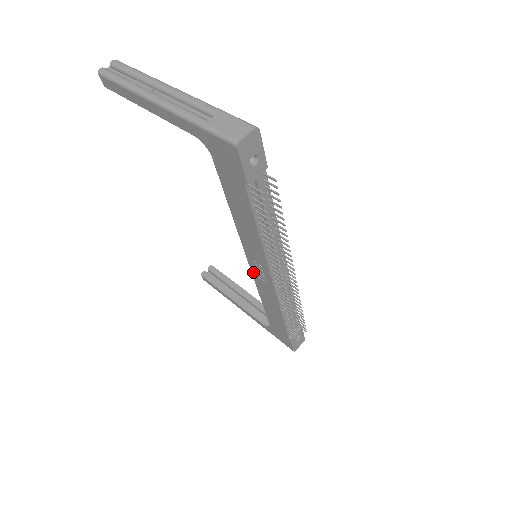
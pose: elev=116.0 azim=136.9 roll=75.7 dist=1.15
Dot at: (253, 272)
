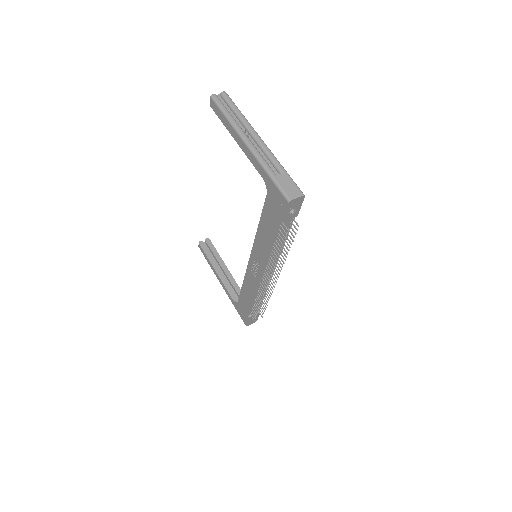
Dot at: (249, 265)
